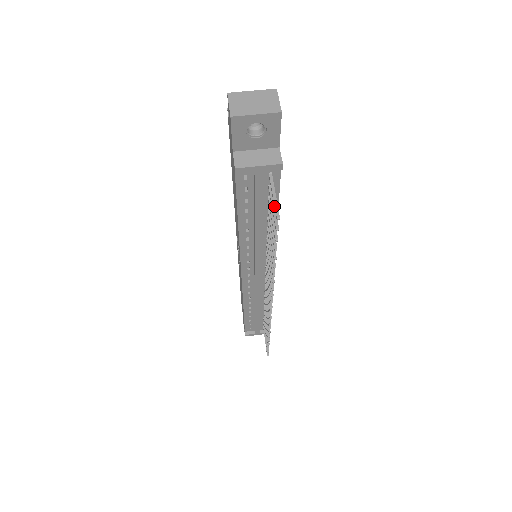
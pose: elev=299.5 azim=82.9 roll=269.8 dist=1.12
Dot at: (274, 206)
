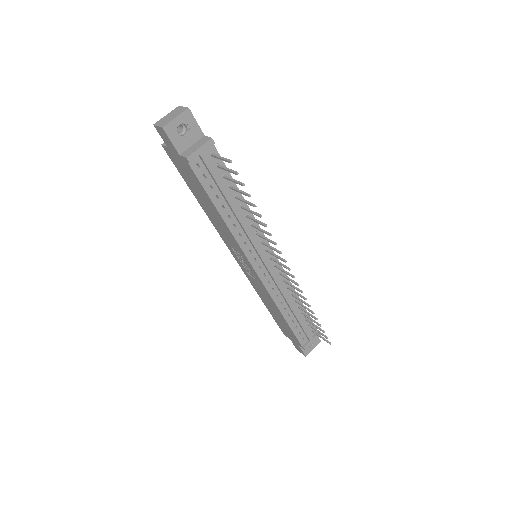
Dot at: occluded
